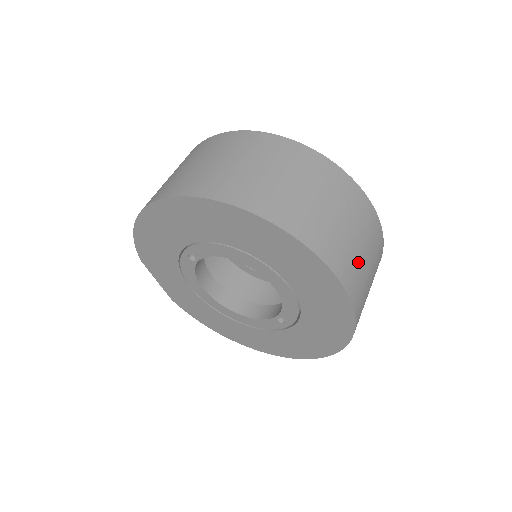
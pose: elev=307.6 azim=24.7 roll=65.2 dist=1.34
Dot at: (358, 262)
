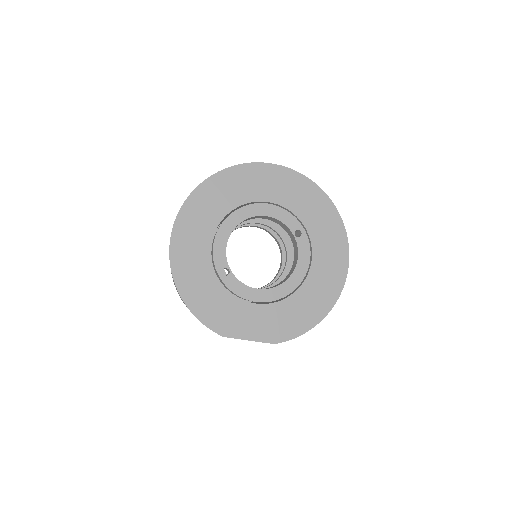
Dot at: occluded
